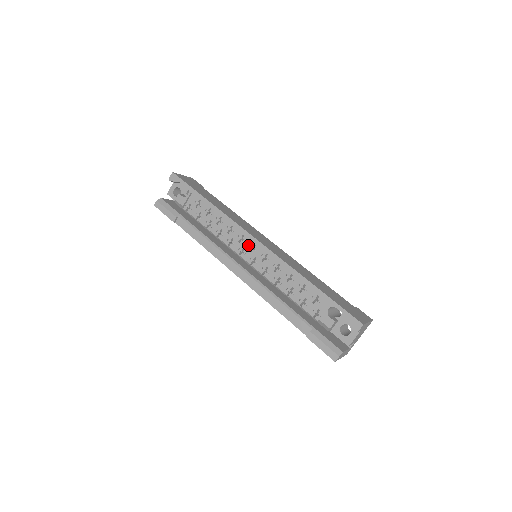
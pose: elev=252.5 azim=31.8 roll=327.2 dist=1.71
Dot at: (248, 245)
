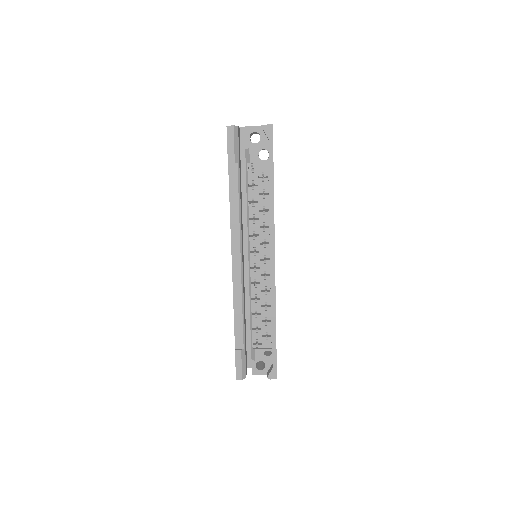
Dot at: (264, 254)
